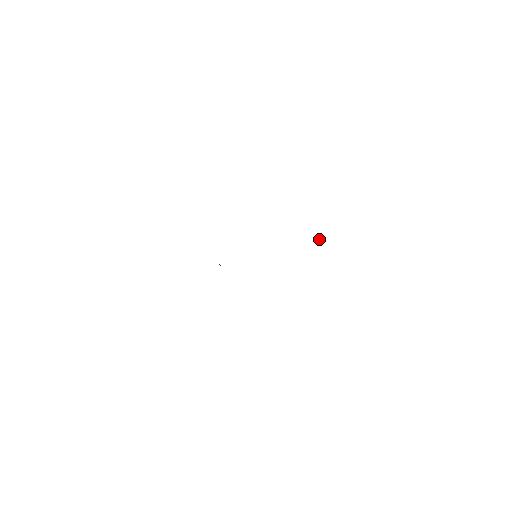
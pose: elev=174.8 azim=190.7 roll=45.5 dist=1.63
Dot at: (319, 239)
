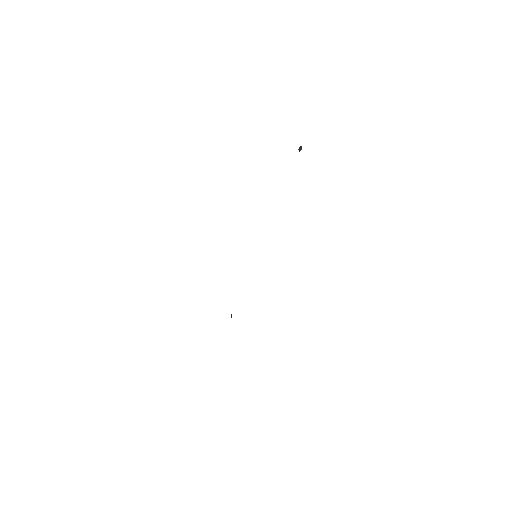
Dot at: (301, 146)
